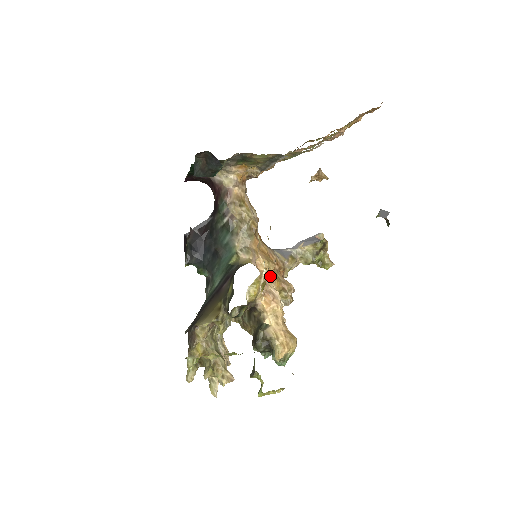
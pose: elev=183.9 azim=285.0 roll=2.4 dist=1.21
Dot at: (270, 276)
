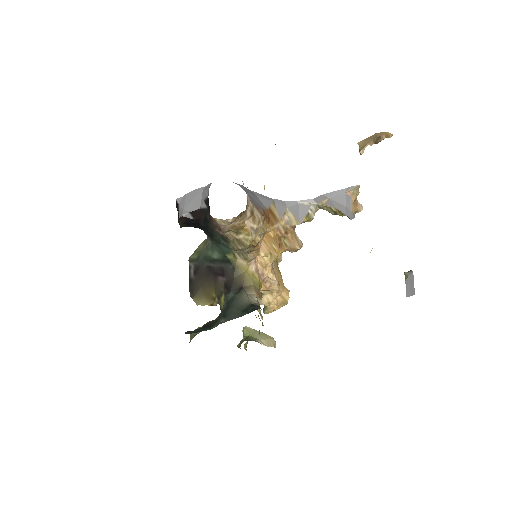
Dot at: (270, 265)
